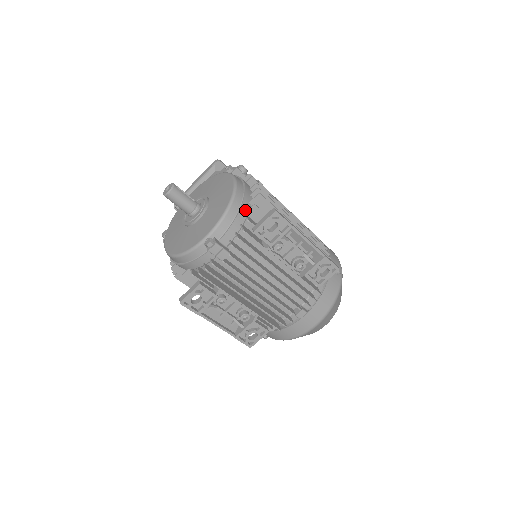
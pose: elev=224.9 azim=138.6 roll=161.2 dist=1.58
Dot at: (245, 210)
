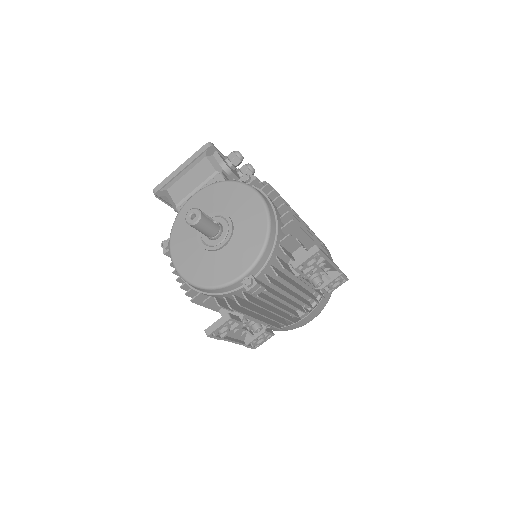
Dot at: (279, 240)
